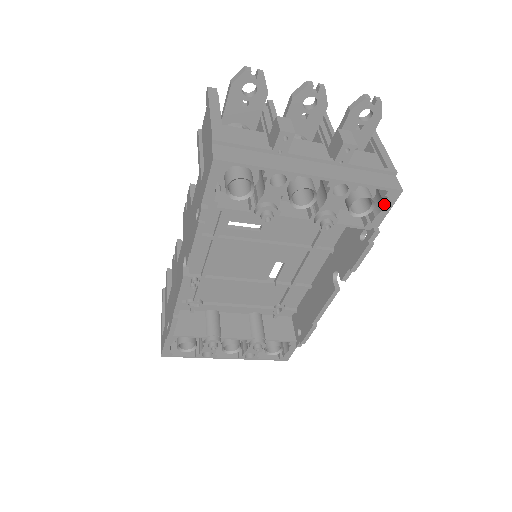
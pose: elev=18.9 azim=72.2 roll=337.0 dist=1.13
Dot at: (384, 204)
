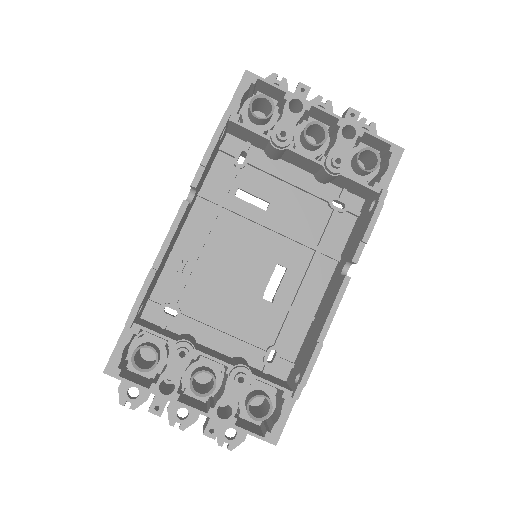
Dot at: (389, 161)
